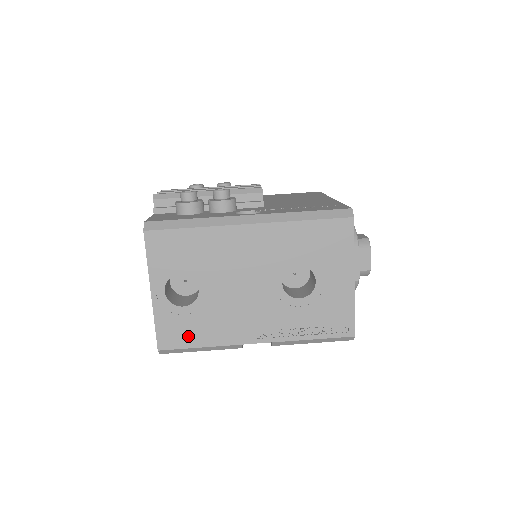
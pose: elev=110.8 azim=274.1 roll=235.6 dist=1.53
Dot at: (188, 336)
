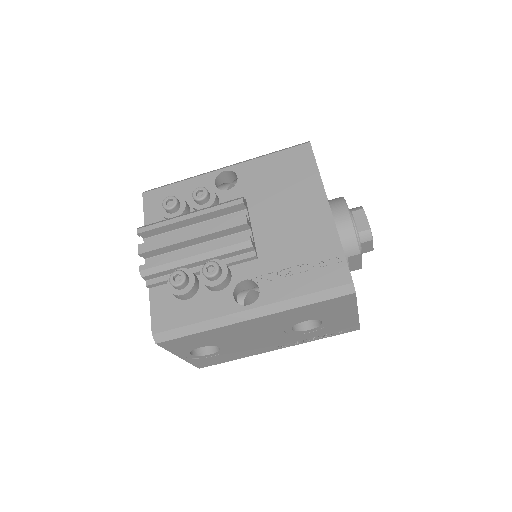
Dot at: (220, 360)
